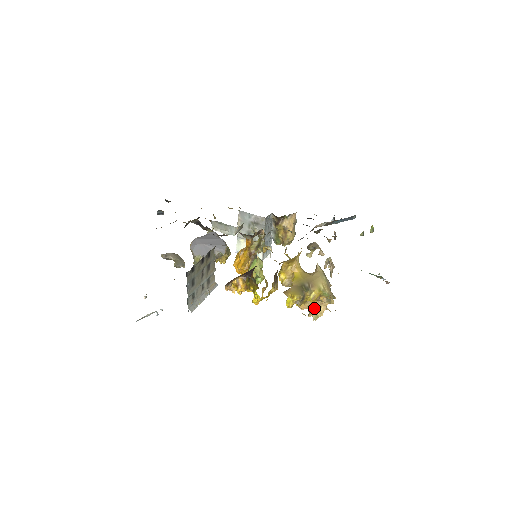
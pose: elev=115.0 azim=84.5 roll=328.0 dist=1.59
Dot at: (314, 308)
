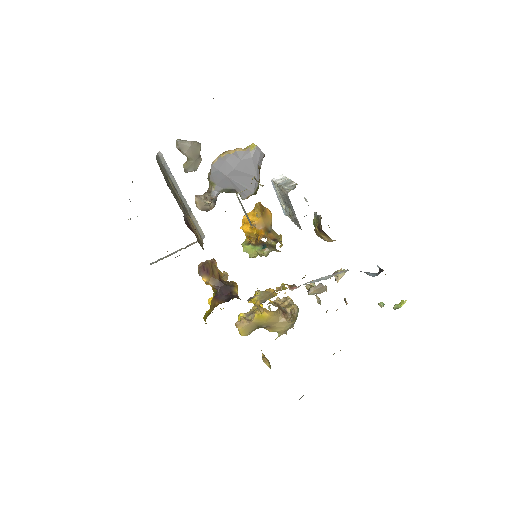
Dot at: occluded
